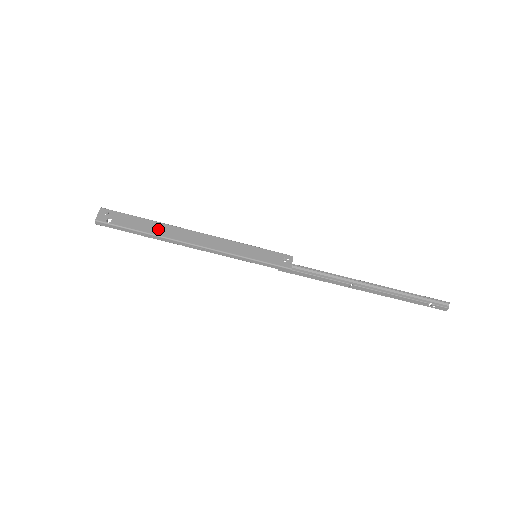
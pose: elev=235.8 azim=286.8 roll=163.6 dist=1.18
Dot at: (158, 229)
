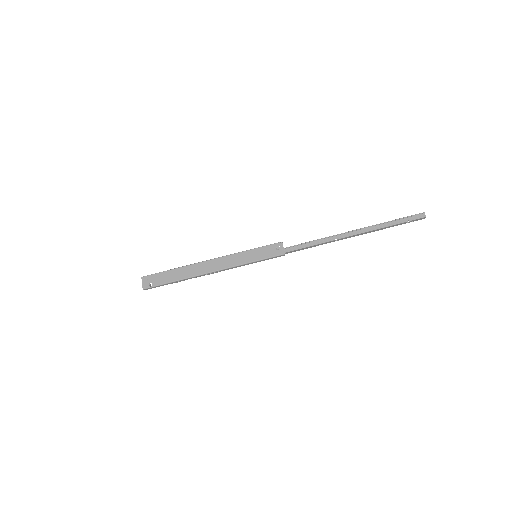
Dot at: (183, 273)
